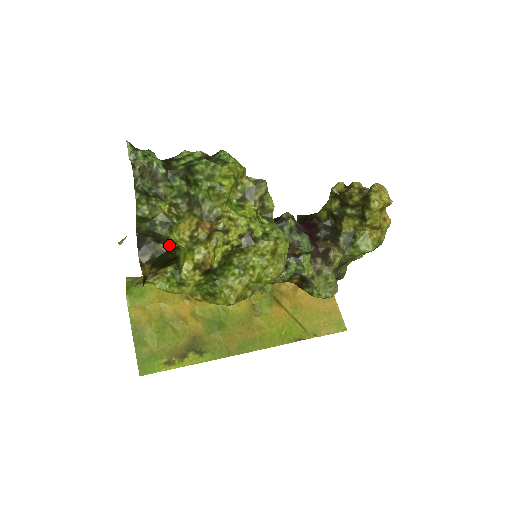
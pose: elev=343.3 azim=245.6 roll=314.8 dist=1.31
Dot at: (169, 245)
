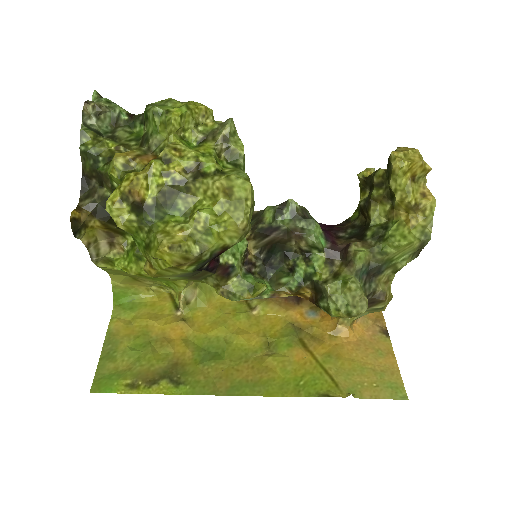
Dot at: (111, 186)
